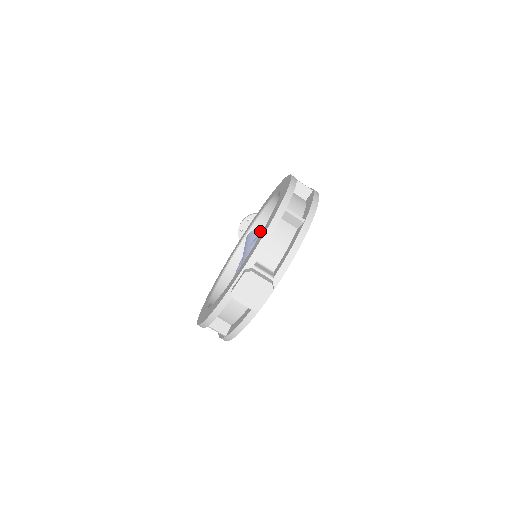
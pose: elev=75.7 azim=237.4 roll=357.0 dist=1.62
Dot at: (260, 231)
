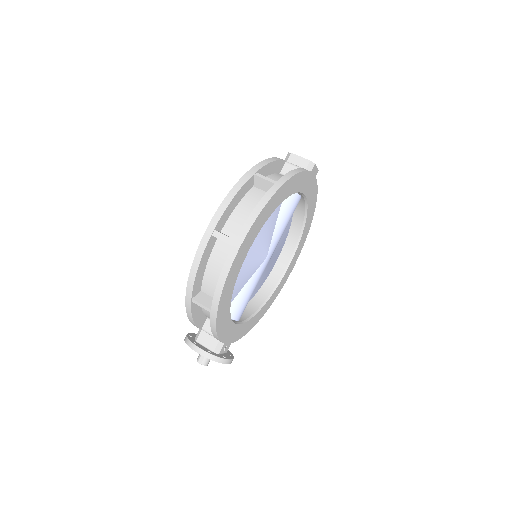
Dot at: occluded
